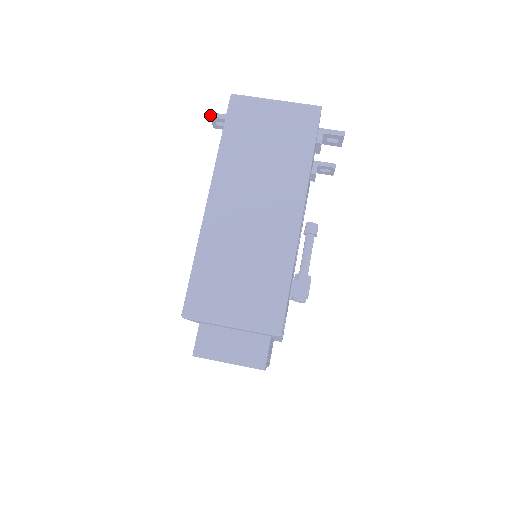
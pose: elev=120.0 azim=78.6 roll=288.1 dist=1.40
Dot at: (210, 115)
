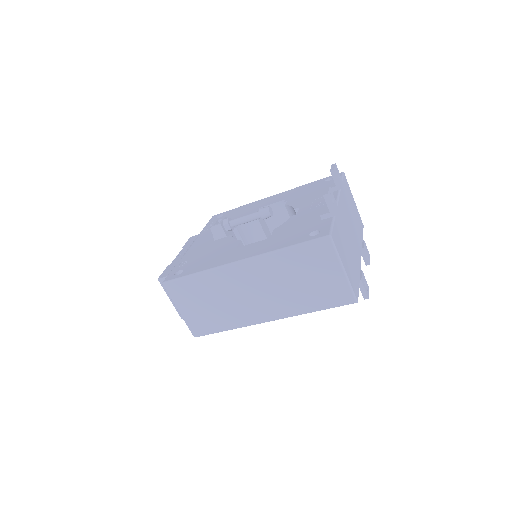
Dot at: (325, 194)
